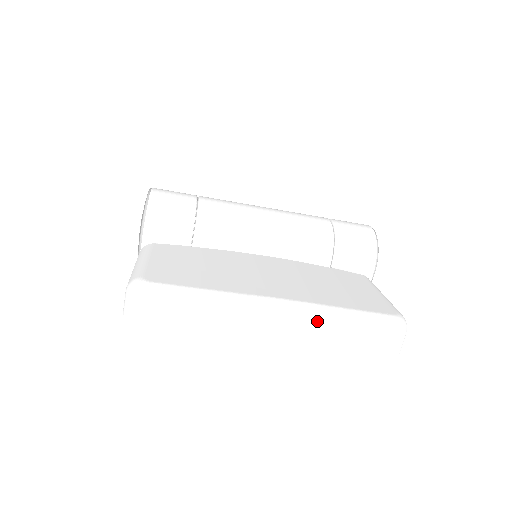
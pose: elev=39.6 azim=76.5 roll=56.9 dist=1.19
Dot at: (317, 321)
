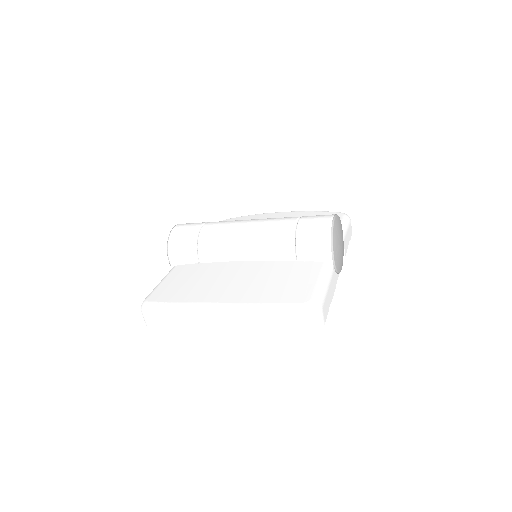
Dot at: (238, 316)
